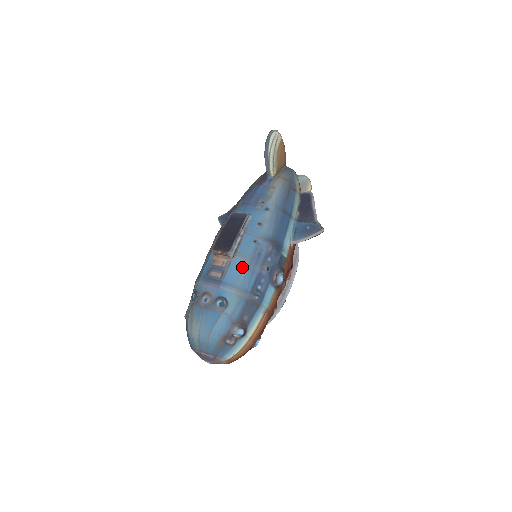
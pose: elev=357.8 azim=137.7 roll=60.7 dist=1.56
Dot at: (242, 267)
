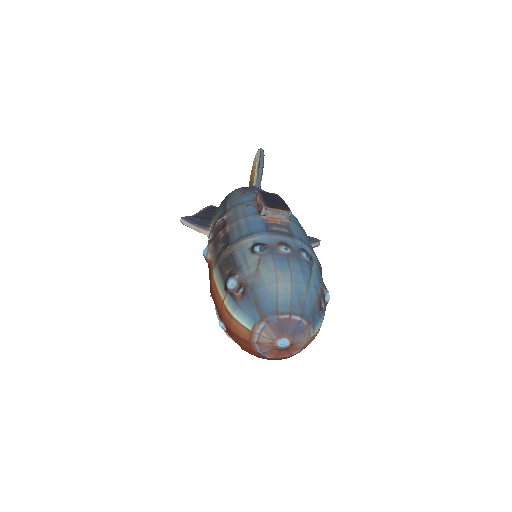
Dot at: (302, 232)
